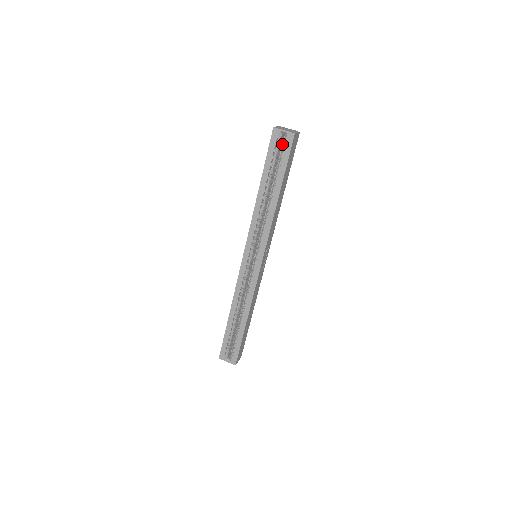
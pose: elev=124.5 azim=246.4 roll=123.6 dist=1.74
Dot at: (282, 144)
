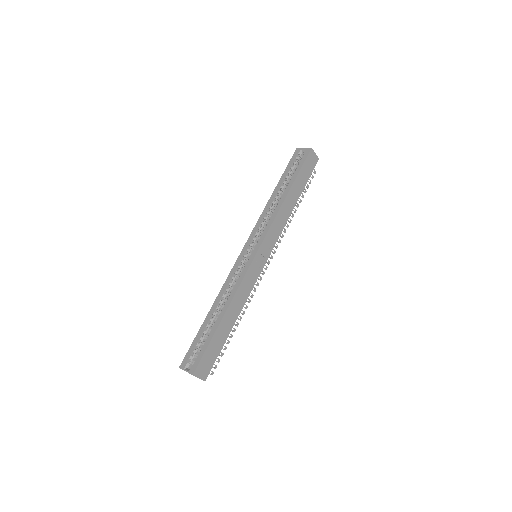
Dot at: occluded
